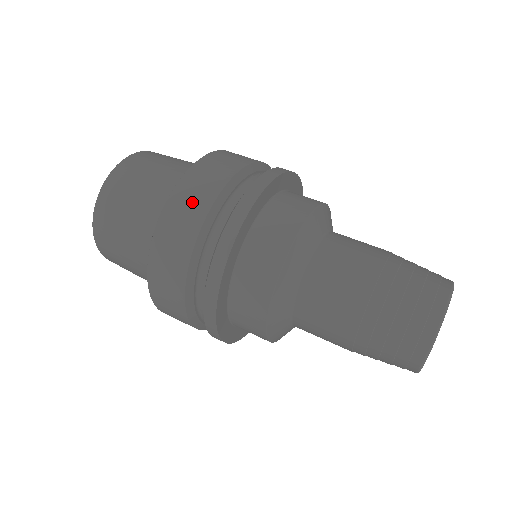
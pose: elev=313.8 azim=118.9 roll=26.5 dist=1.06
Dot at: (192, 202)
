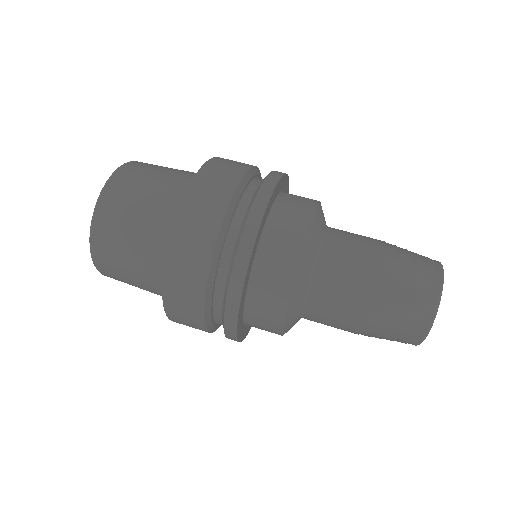
Dot at: (227, 168)
